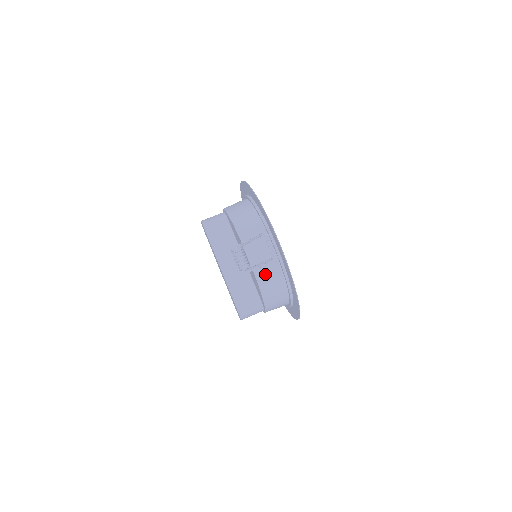
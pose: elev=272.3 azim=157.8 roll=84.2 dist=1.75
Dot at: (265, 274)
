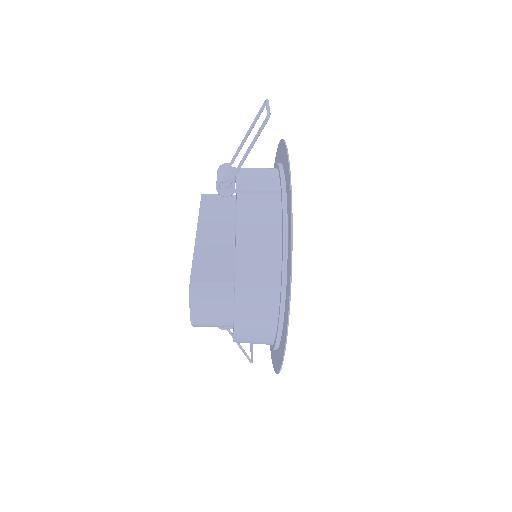
Dot at: (253, 204)
